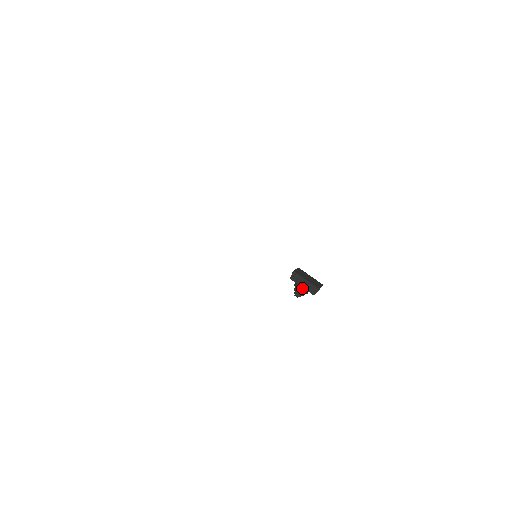
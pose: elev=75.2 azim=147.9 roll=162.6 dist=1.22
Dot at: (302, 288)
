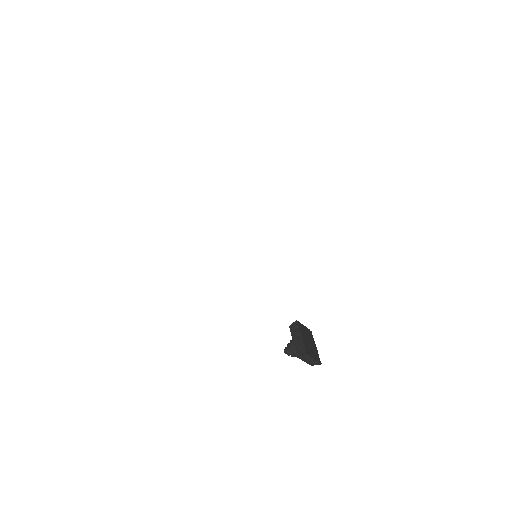
Dot at: occluded
